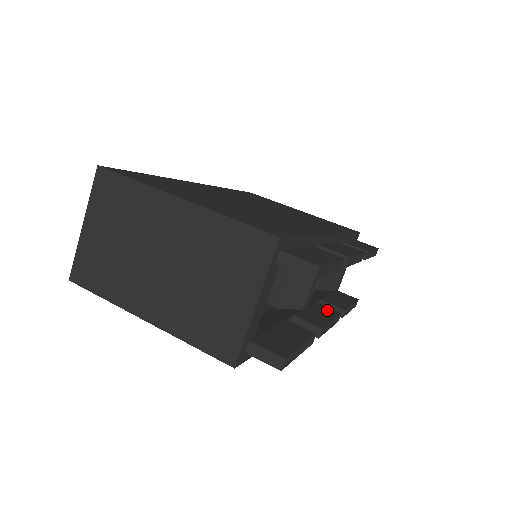
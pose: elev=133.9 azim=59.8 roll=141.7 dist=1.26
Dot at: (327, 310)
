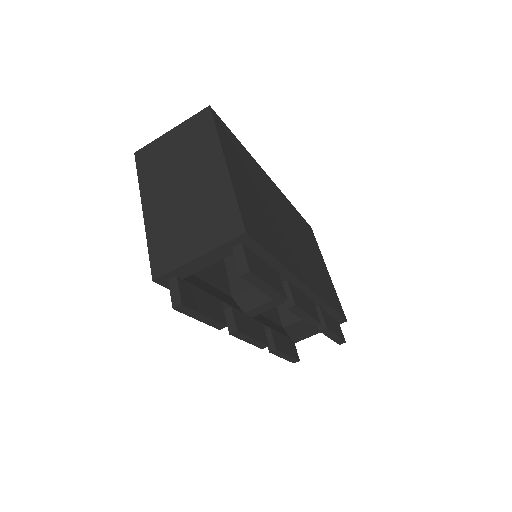
Dot at: (262, 333)
